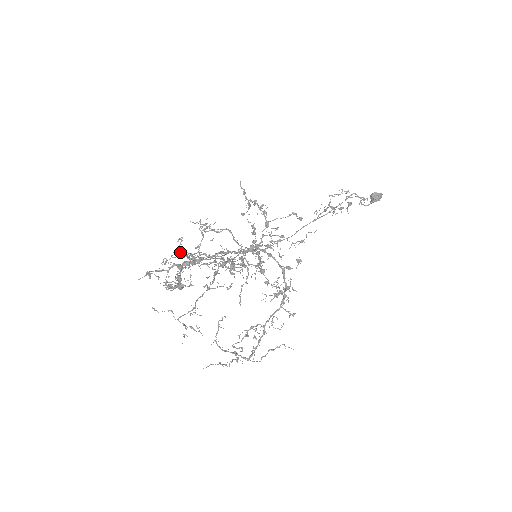
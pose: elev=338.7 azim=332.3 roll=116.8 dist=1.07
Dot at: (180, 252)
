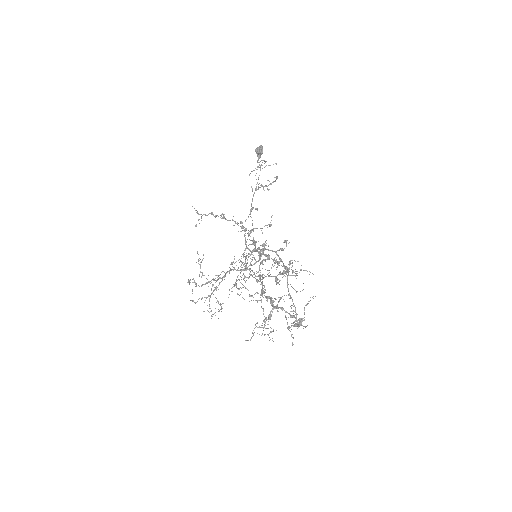
Dot at: (250, 296)
